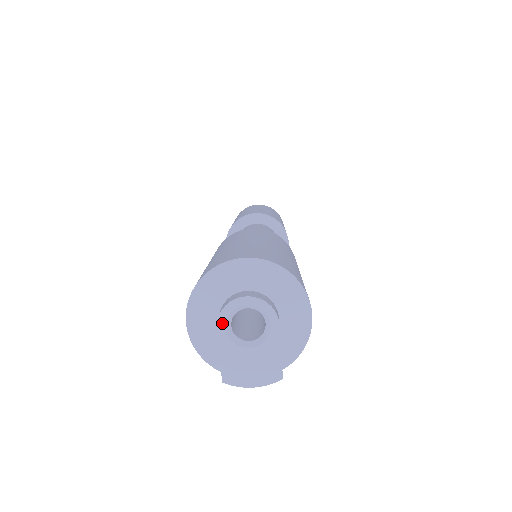
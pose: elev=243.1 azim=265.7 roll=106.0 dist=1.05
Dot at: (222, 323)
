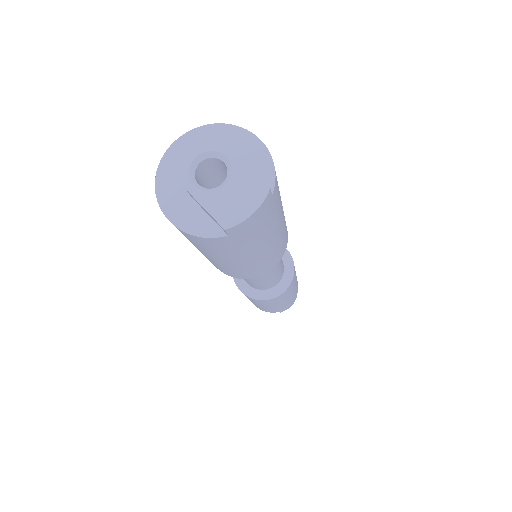
Dot at: (188, 184)
